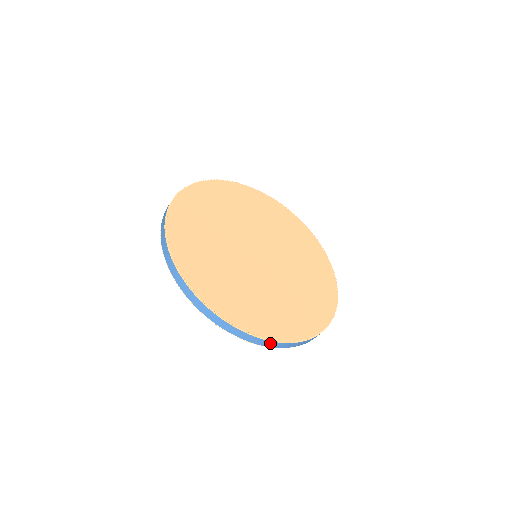
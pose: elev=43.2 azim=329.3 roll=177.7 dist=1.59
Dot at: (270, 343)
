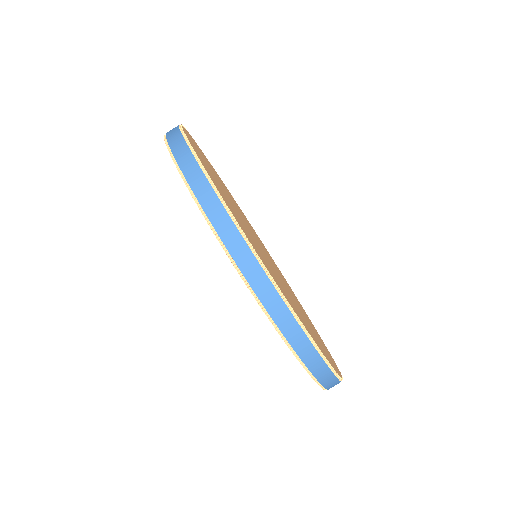
Dot at: (325, 373)
